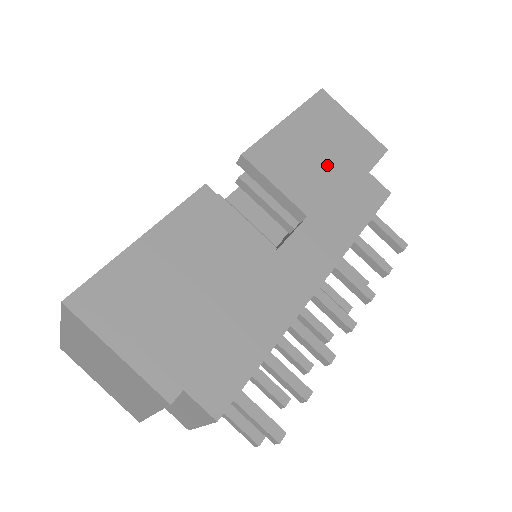
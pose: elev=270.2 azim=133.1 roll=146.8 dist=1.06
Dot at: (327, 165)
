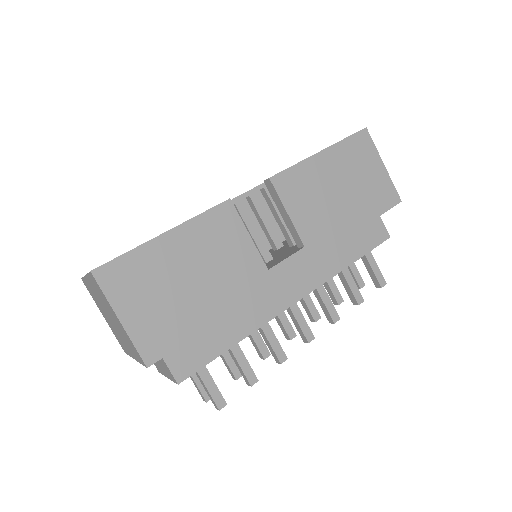
Dot at: (340, 204)
